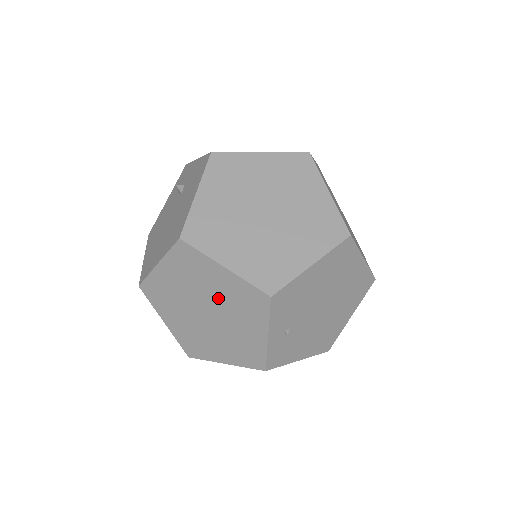
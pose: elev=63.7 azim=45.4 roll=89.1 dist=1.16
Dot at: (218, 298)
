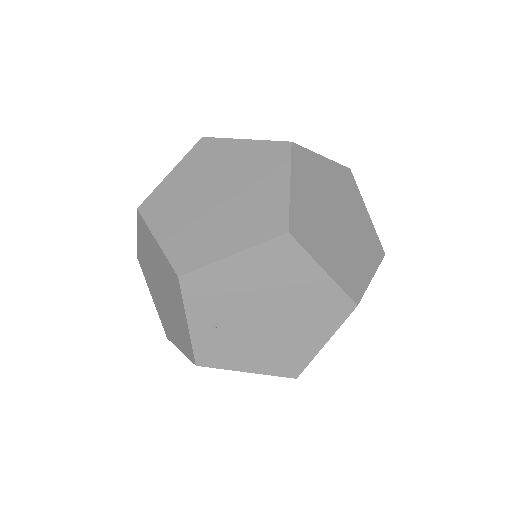
Dot at: (162, 274)
